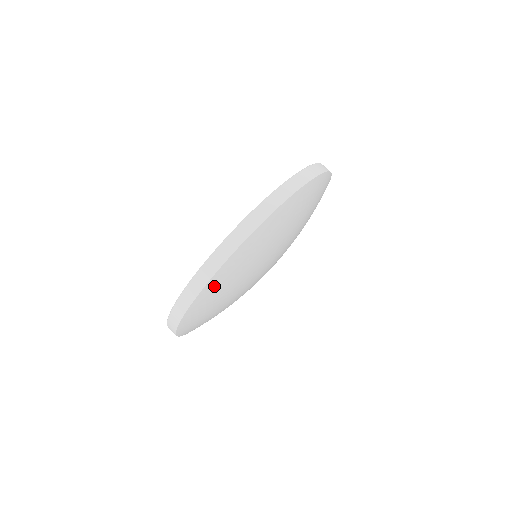
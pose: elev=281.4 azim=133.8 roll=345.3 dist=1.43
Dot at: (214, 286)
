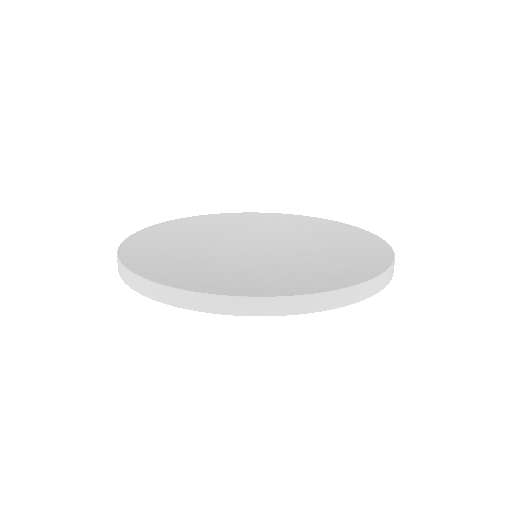
Dot at: occluded
